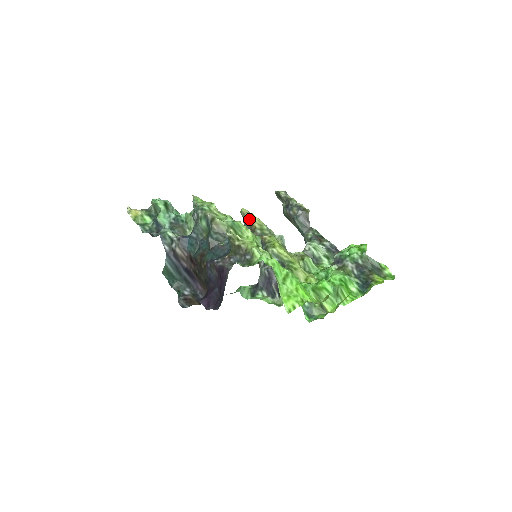
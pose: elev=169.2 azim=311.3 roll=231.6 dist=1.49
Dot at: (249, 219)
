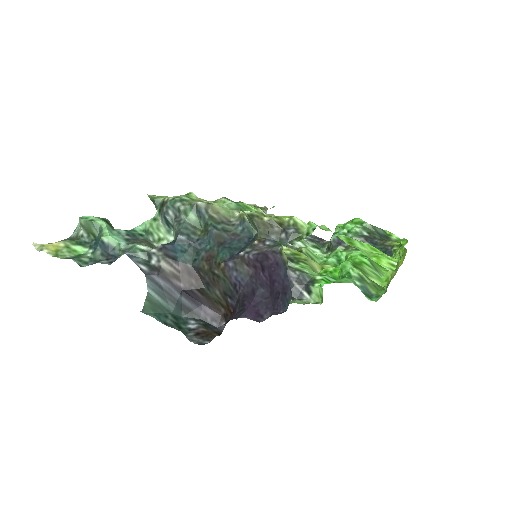
Dot at: occluded
